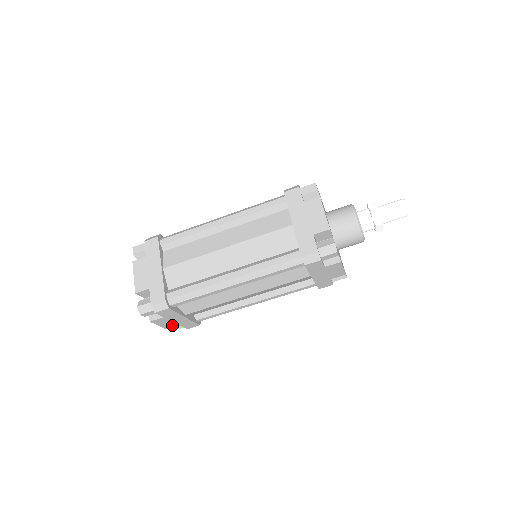
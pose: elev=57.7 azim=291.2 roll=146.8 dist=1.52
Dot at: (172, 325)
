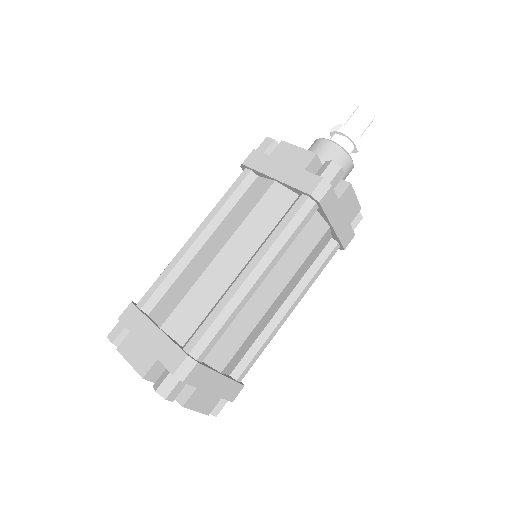
Dot at: (212, 402)
